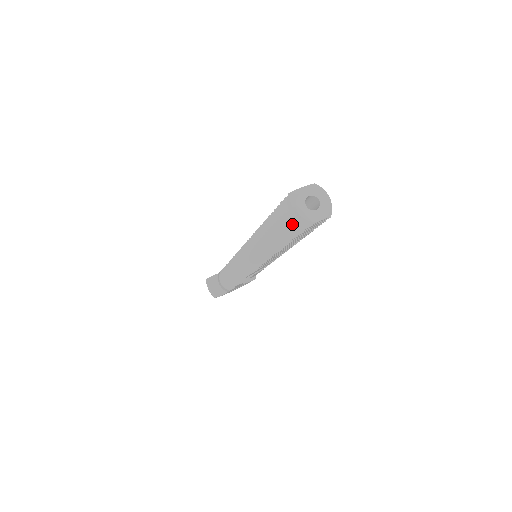
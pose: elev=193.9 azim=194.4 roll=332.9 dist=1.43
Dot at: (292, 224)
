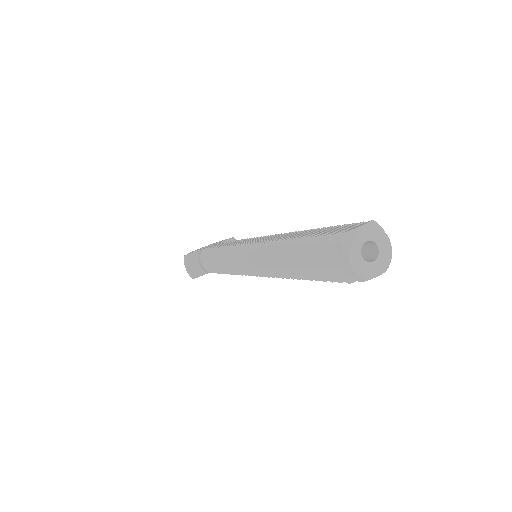
Dot at: (337, 274)
